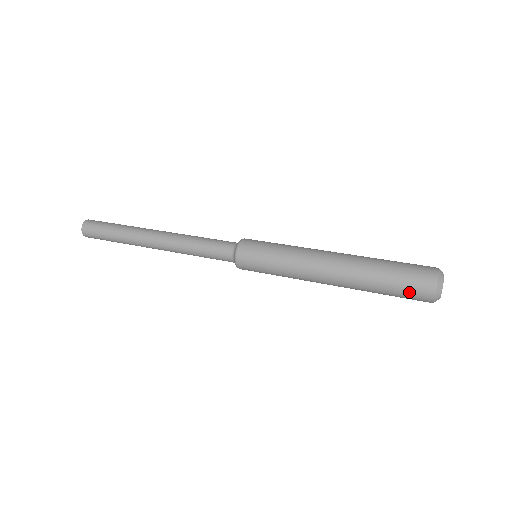
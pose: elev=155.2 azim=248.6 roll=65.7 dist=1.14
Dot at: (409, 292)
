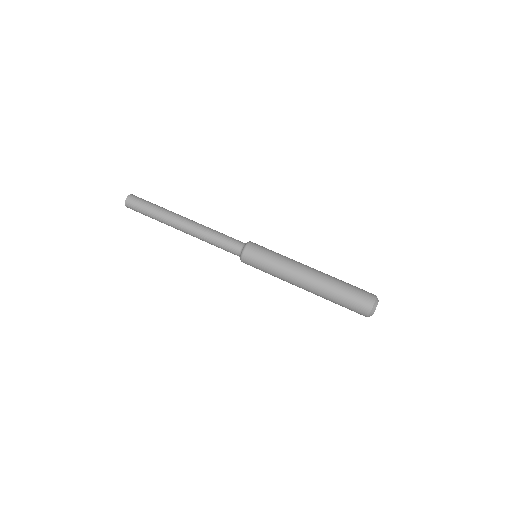
Dot at: (353, 308)
